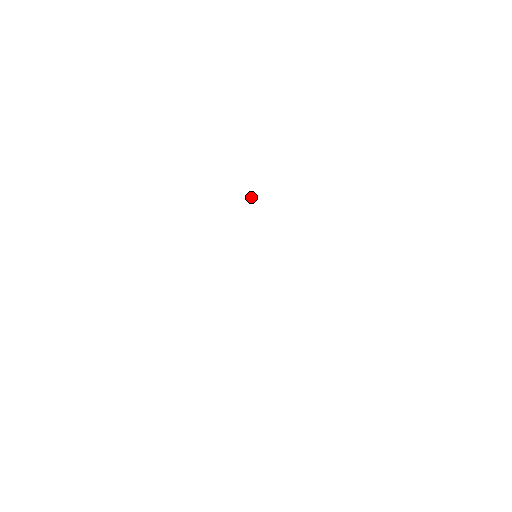
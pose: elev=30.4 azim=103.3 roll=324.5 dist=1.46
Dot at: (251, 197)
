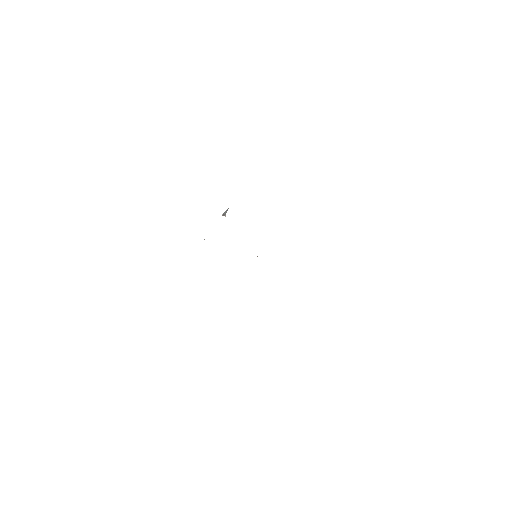
Dot at: (223, 214)
